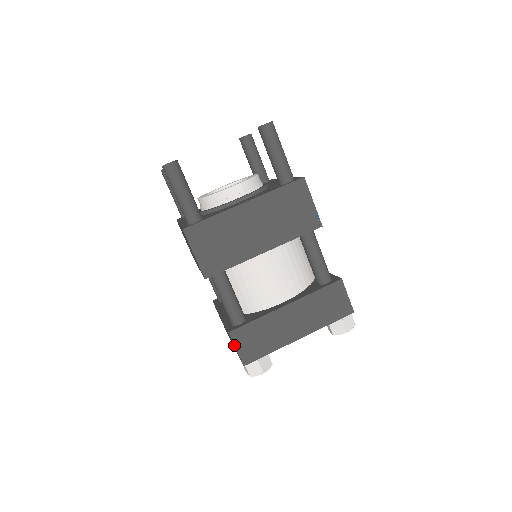
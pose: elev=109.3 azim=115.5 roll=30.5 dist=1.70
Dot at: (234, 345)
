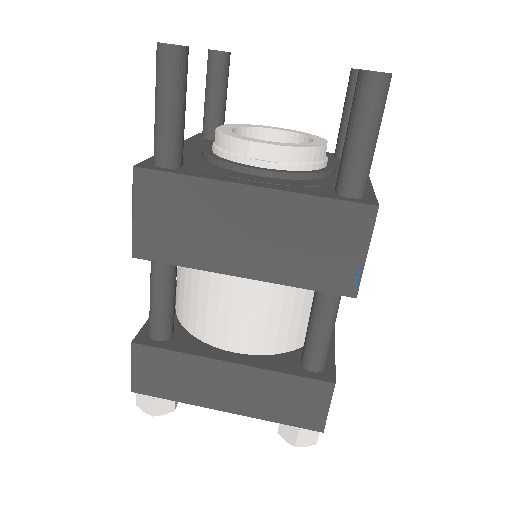
Dot at: (131, 361)
